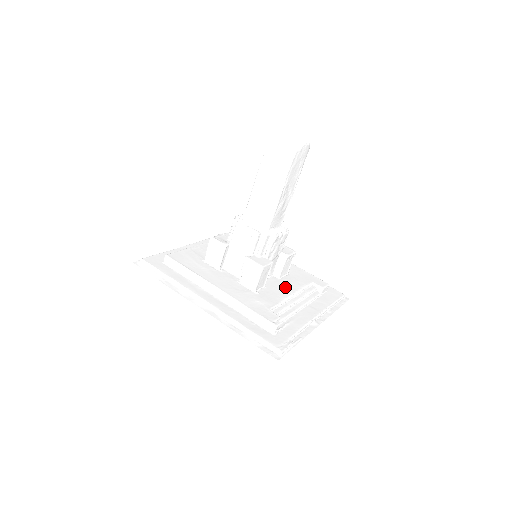
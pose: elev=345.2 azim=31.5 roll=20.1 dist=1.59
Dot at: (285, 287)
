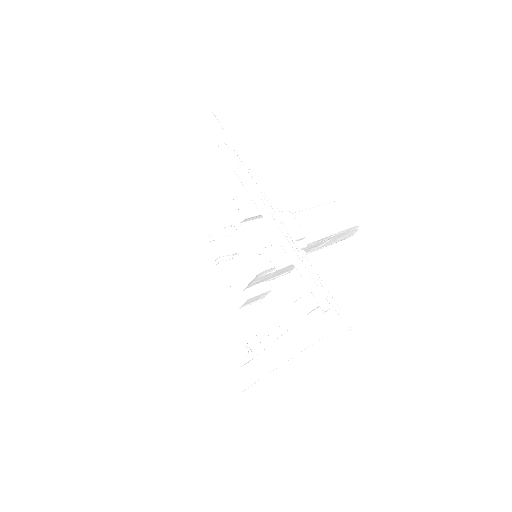
Dot at: occluded
